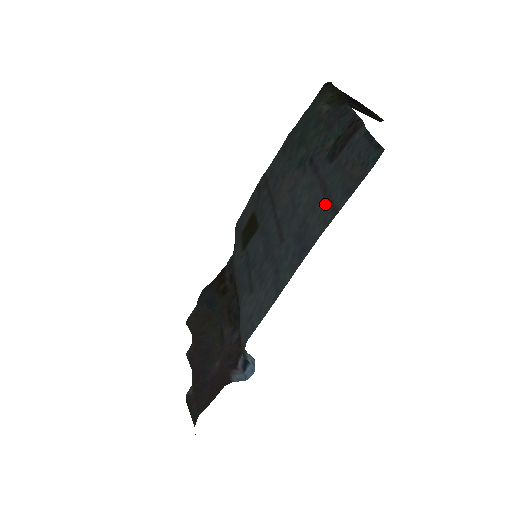
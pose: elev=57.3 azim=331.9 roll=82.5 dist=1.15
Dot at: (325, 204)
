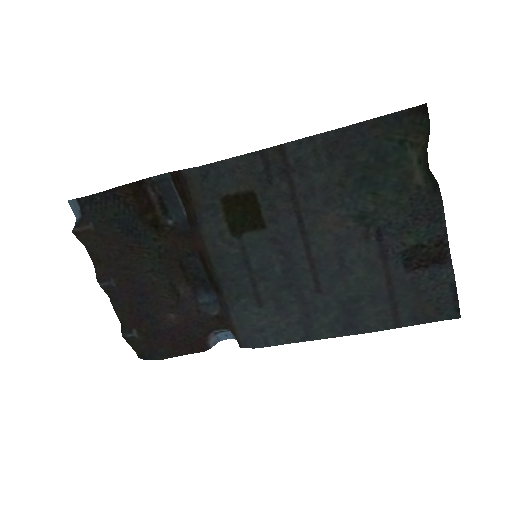
Dot at: (389, 309)
